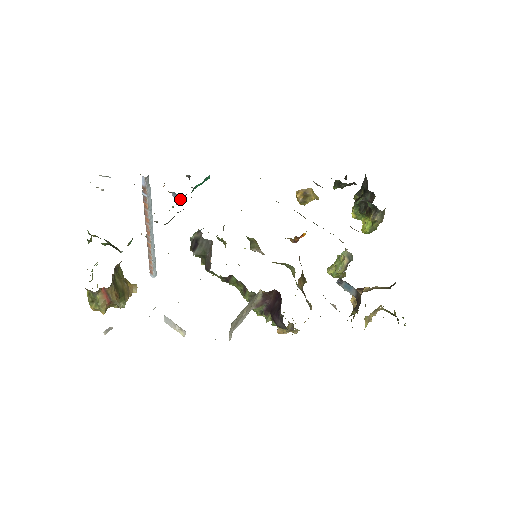
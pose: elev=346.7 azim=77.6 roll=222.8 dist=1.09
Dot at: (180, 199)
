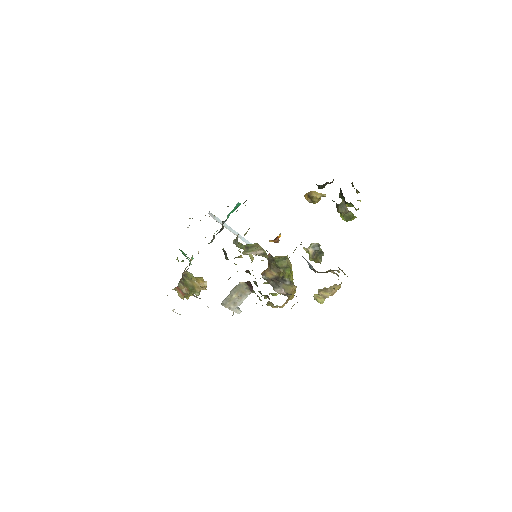
Dot at: occluded
